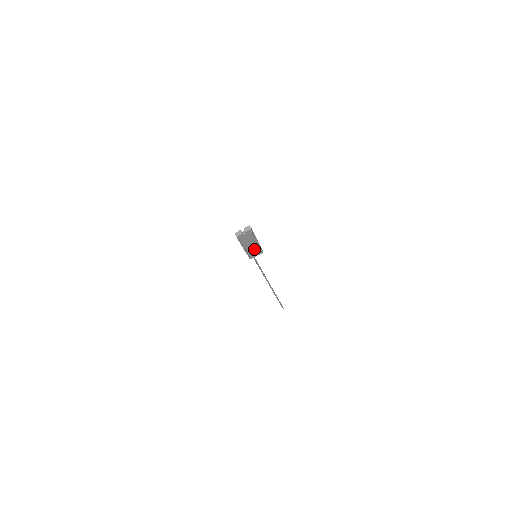
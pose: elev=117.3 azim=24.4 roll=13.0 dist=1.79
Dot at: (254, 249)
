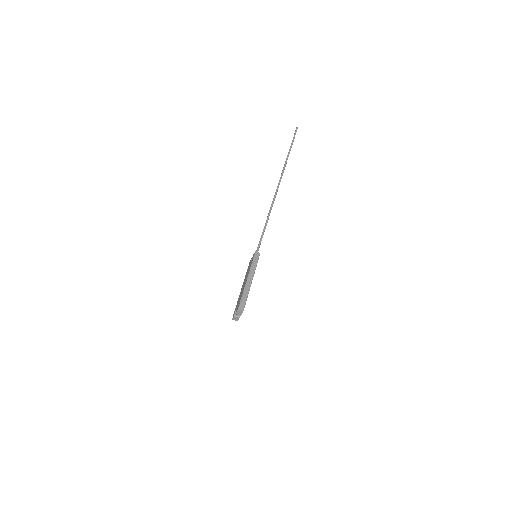
Dot at: occluded
